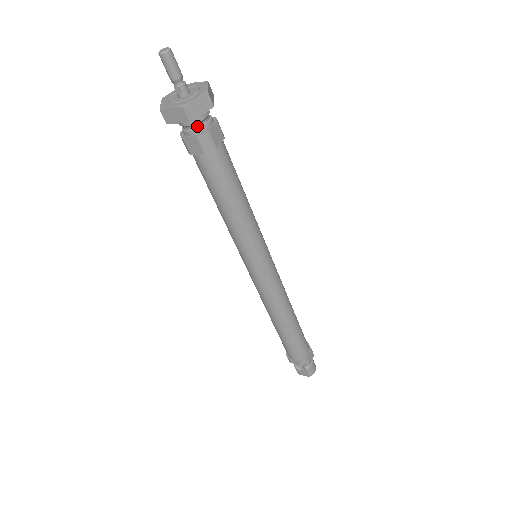
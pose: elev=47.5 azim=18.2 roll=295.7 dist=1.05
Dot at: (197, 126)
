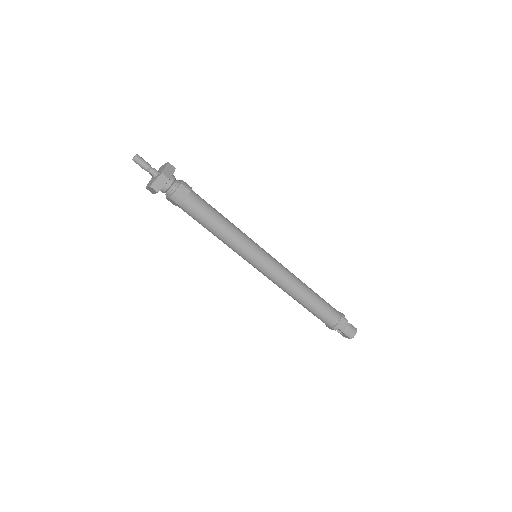
Dot at: (168, 191)
